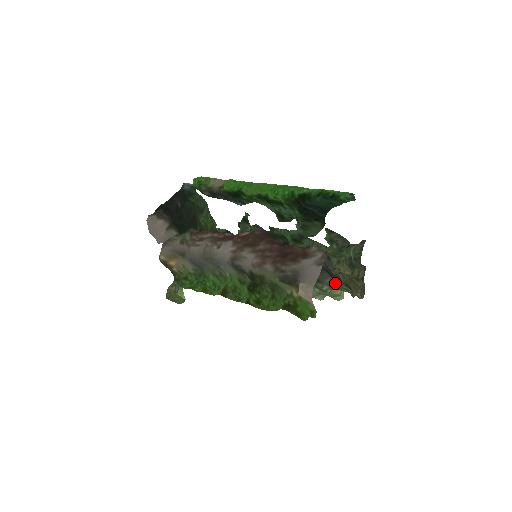
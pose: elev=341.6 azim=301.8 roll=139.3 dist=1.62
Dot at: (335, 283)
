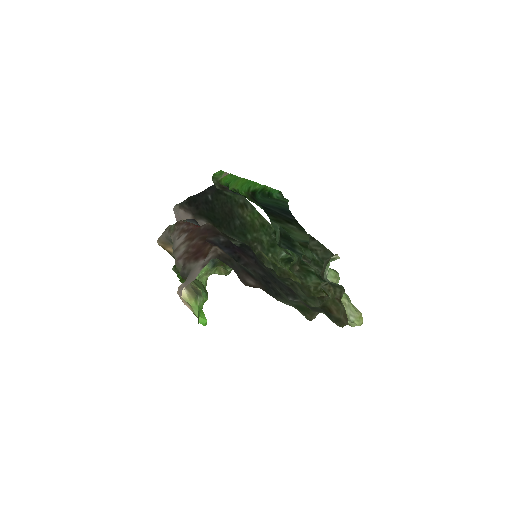
Dot at: (285, 297)
